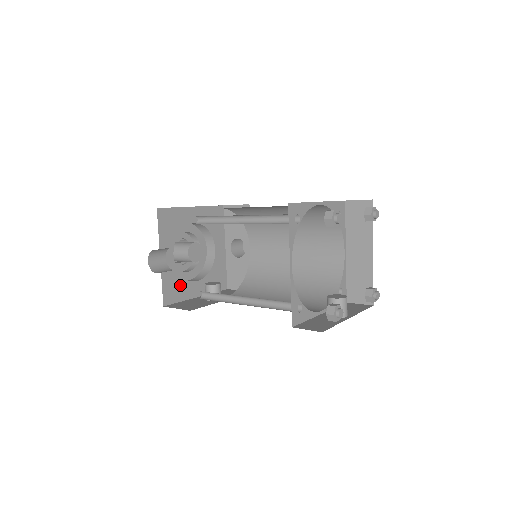
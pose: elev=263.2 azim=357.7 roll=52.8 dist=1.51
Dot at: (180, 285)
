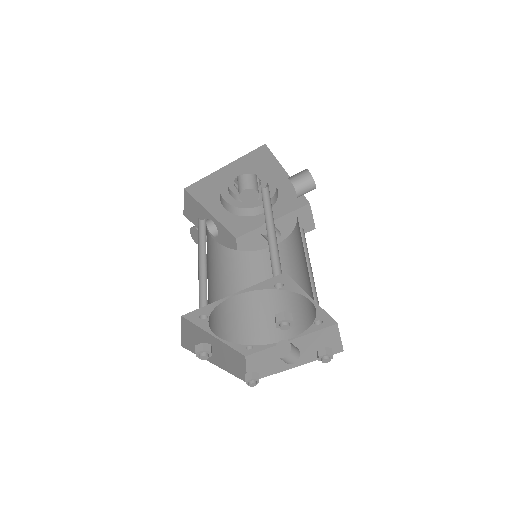
Dot at: (245, 221)
